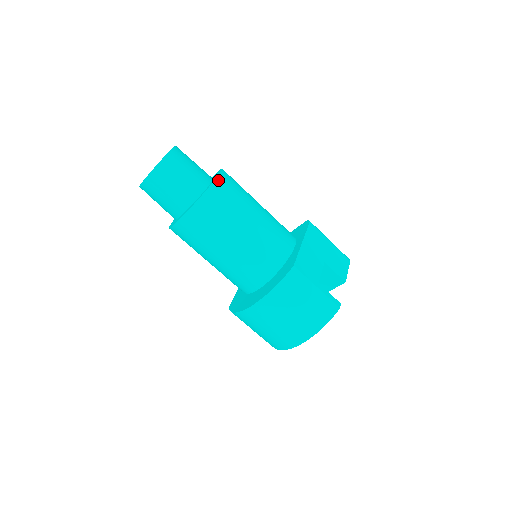
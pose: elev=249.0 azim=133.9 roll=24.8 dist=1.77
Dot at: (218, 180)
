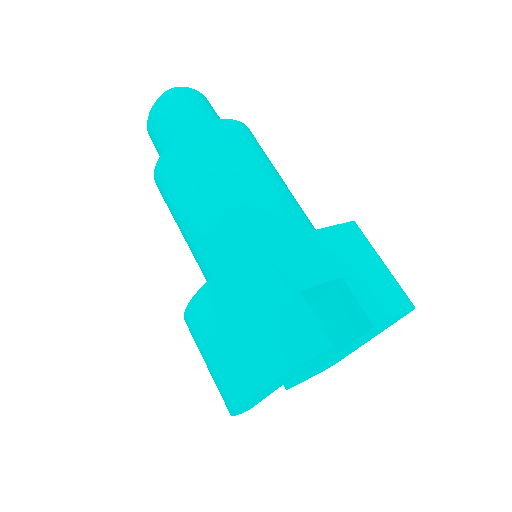
Dot at: (219, 122)
